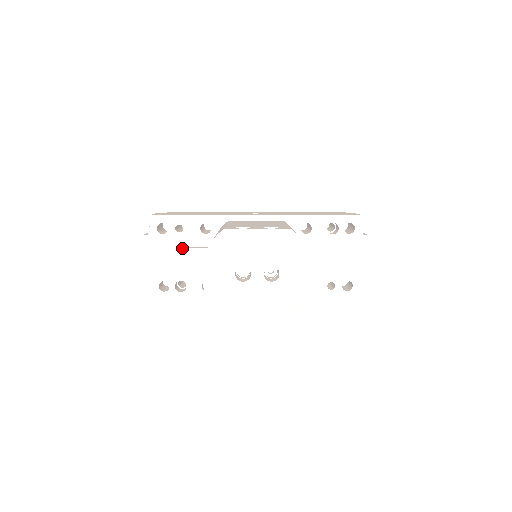
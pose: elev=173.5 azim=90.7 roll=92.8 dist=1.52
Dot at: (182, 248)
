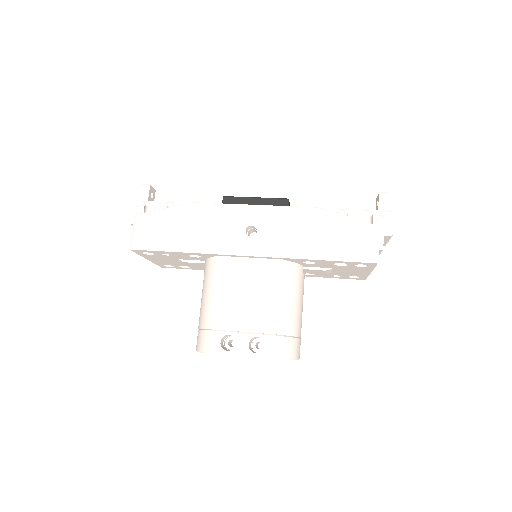
Dot at: (175, 259)
